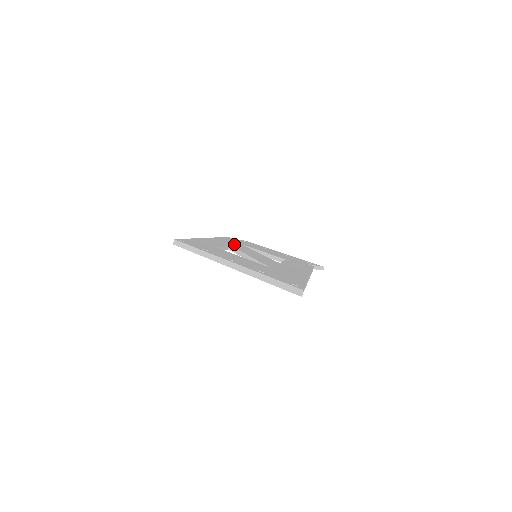
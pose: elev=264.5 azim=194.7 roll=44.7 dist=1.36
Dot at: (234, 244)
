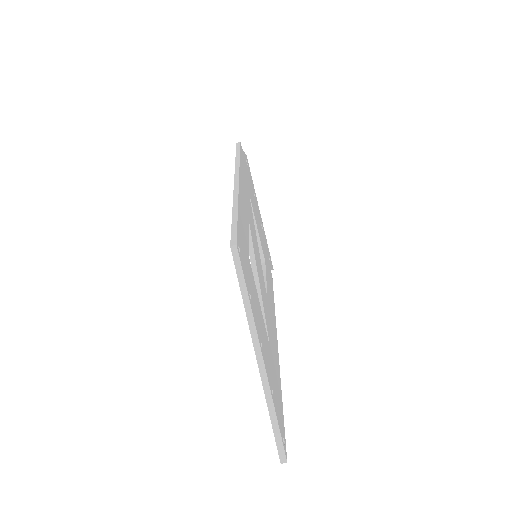
Dot at: (248, 203)
